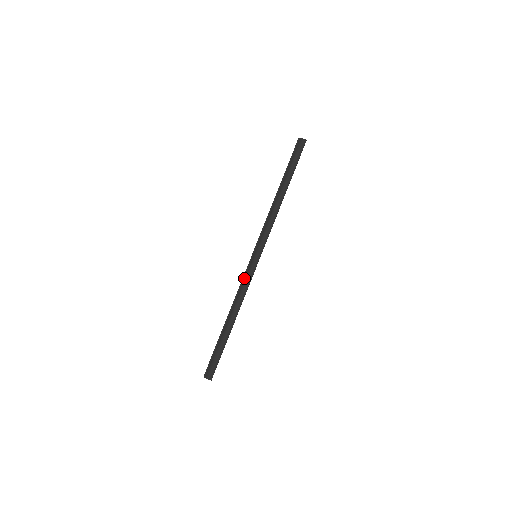
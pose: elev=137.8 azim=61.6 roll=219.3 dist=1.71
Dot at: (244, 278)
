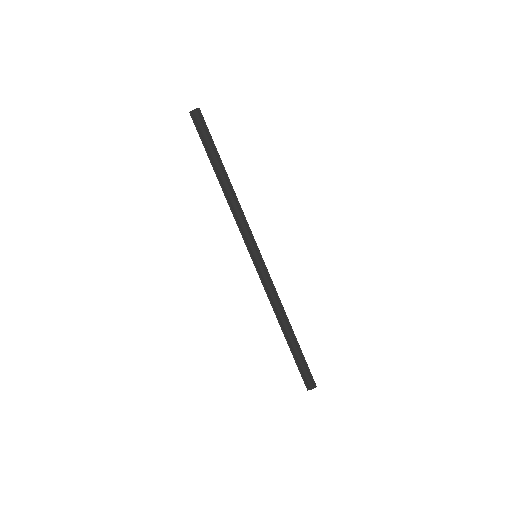
Dot at: (264, 284)
